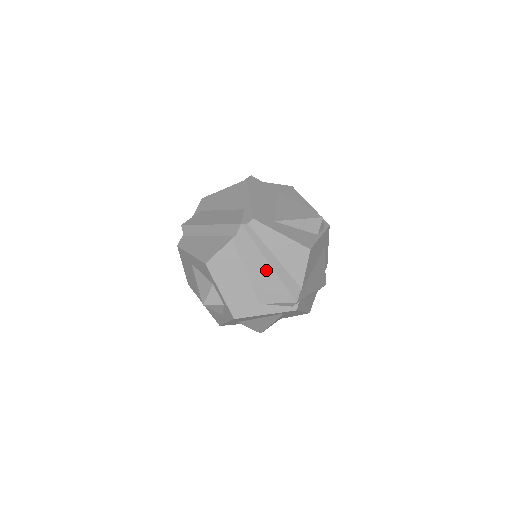
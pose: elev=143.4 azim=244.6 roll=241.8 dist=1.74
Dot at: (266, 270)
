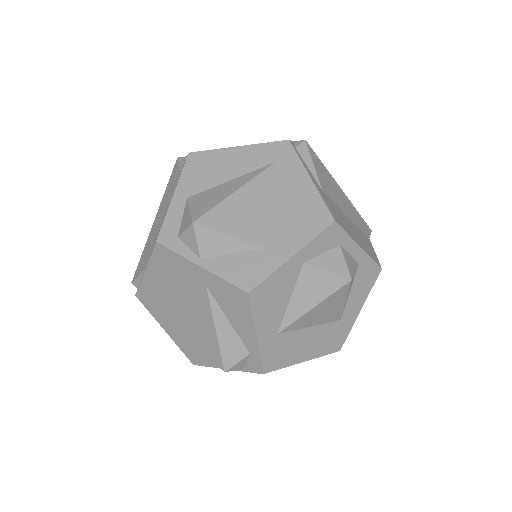
Dot at: occluded
